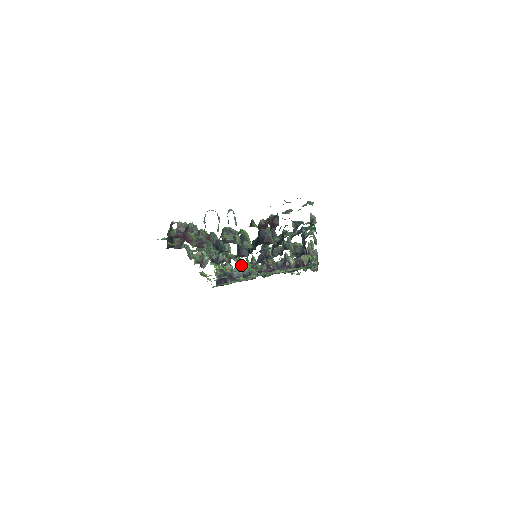
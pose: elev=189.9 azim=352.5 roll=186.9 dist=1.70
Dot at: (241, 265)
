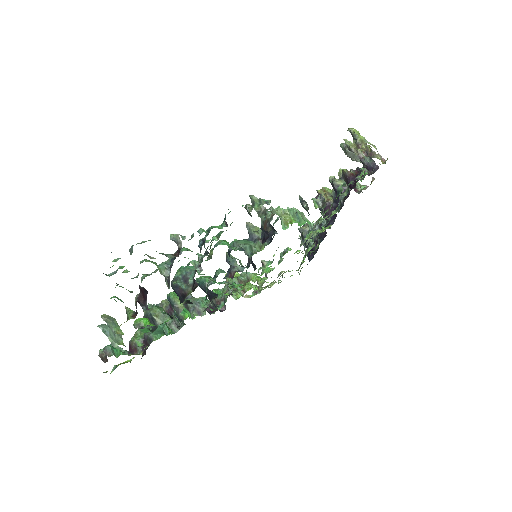
Dot at: (244, 285)
